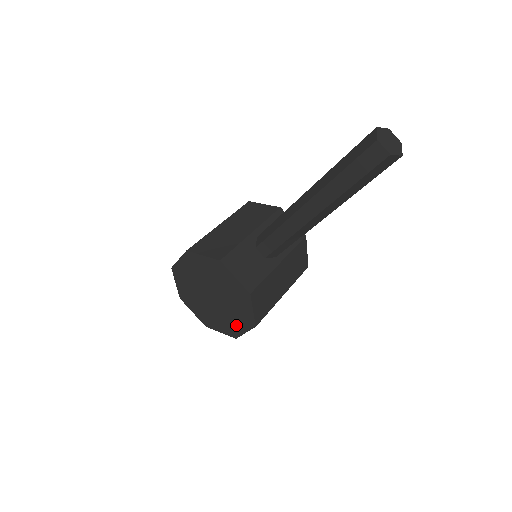
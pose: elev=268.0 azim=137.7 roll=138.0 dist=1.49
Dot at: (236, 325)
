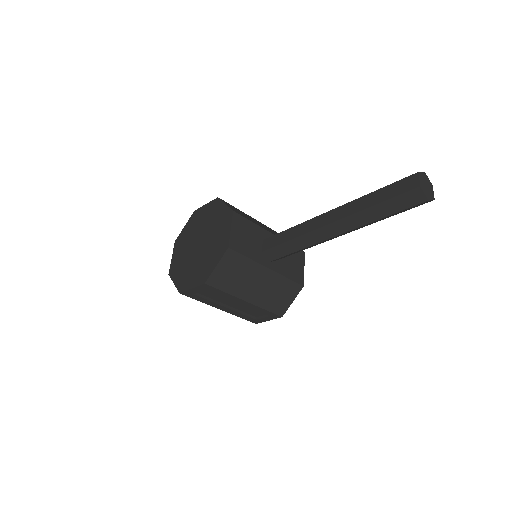
Dot at: (192, 278)
